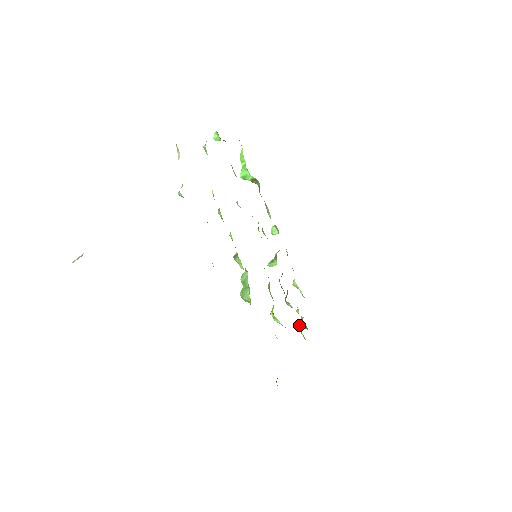
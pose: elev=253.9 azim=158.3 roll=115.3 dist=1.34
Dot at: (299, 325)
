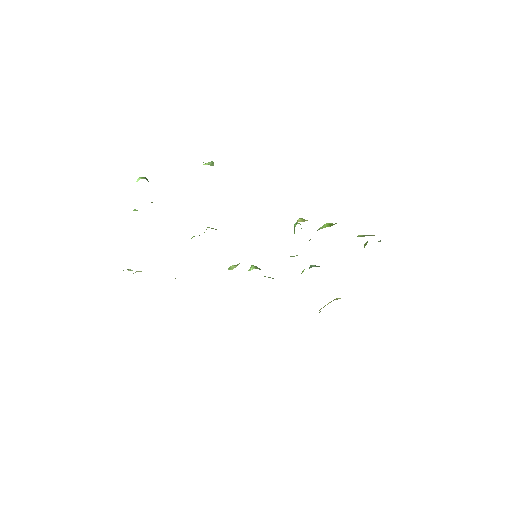
Dot at: (364, 247)
